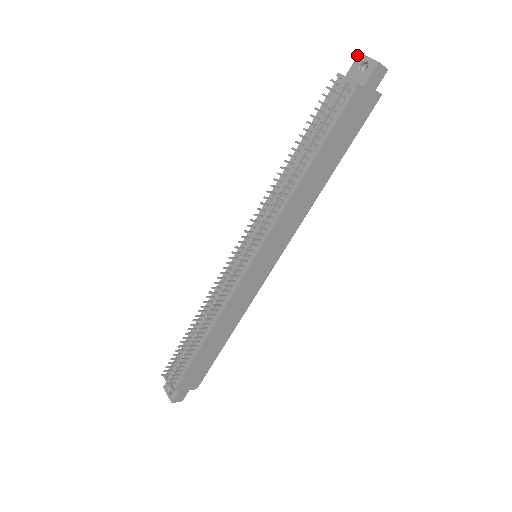
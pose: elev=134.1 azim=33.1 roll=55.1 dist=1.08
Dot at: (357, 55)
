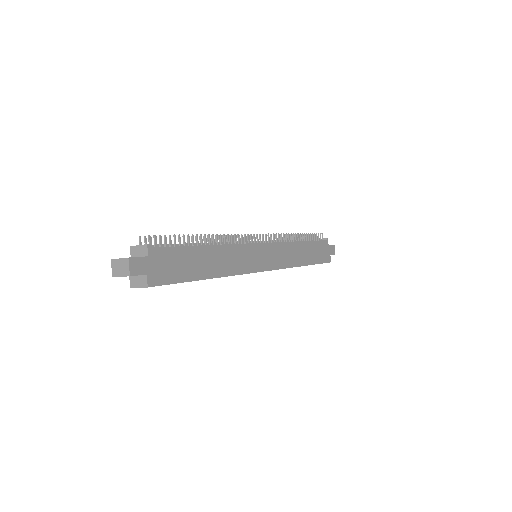
Dot at: occluded
